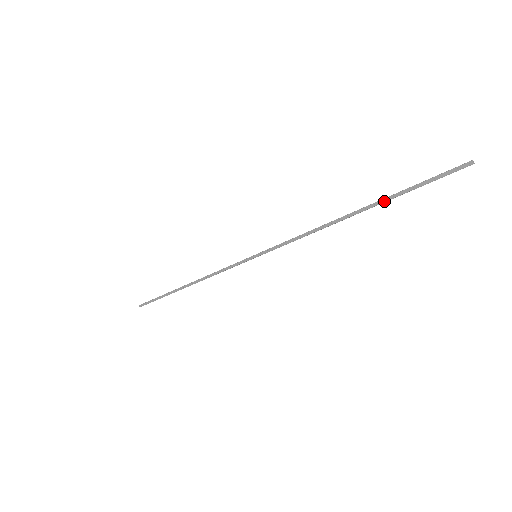
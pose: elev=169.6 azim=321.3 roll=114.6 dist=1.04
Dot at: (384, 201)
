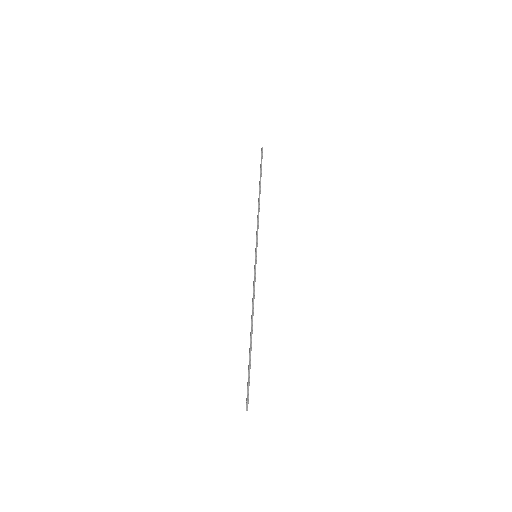
Dot at: (260, 179)
